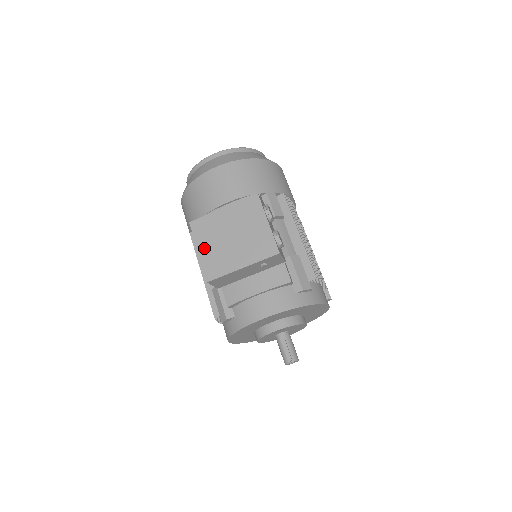
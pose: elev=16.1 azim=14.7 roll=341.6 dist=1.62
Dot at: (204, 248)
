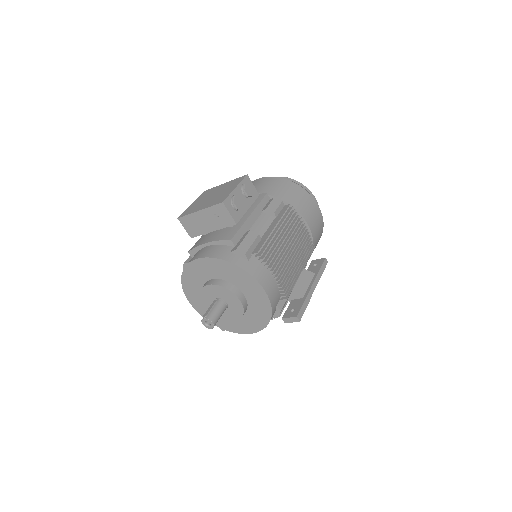
Dot at: (195, 202)
